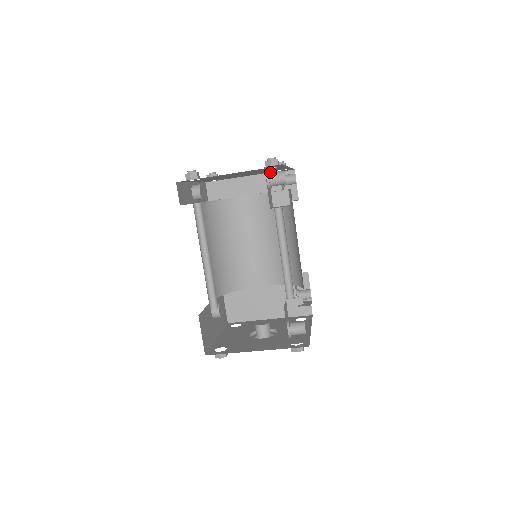
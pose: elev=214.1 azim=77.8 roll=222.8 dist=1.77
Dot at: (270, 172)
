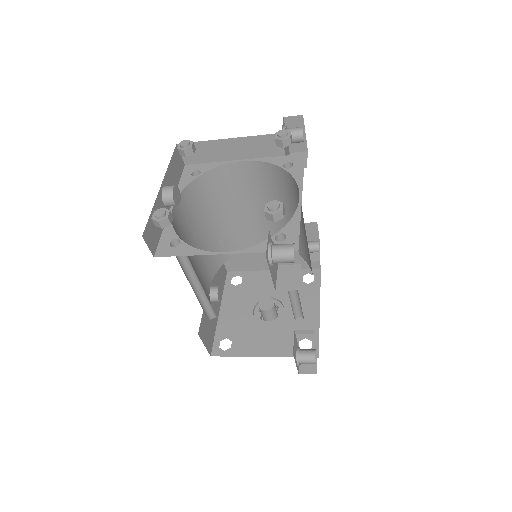
Dot at: (268, 134)
